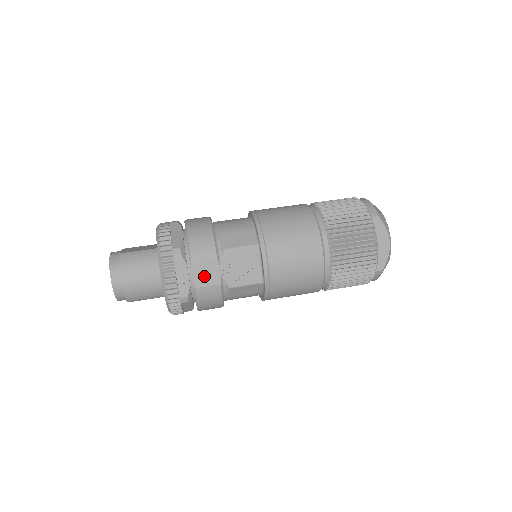
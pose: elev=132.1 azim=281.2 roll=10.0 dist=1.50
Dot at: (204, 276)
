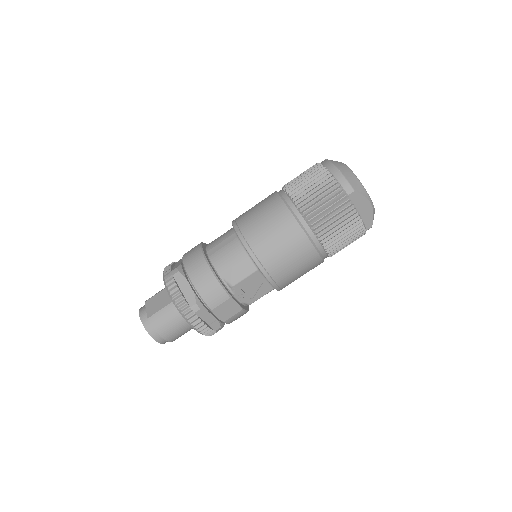
Dot at: (226, 312)
